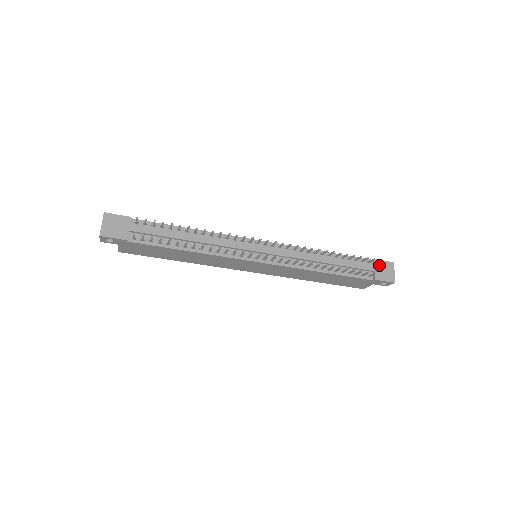
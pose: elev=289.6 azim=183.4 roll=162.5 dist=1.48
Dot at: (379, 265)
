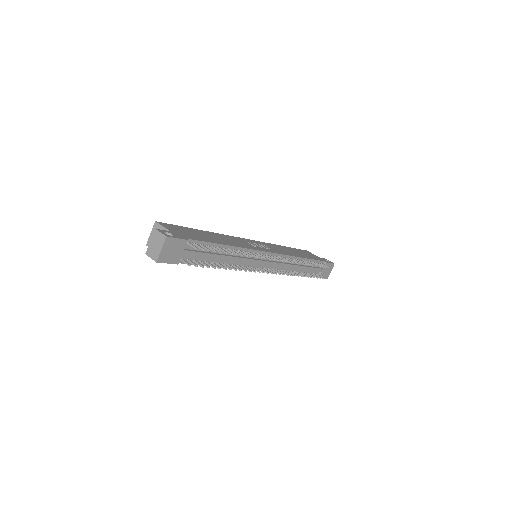
Dot at: occluded
